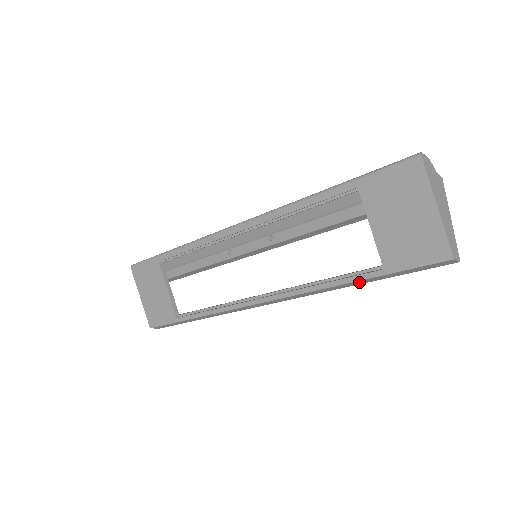
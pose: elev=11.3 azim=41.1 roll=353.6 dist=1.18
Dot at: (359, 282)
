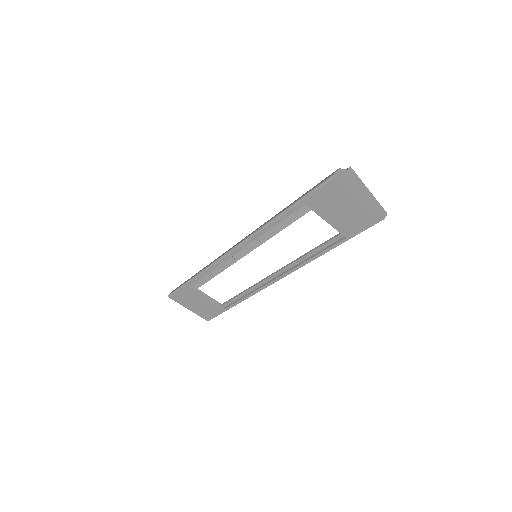
Dot at: occluded
